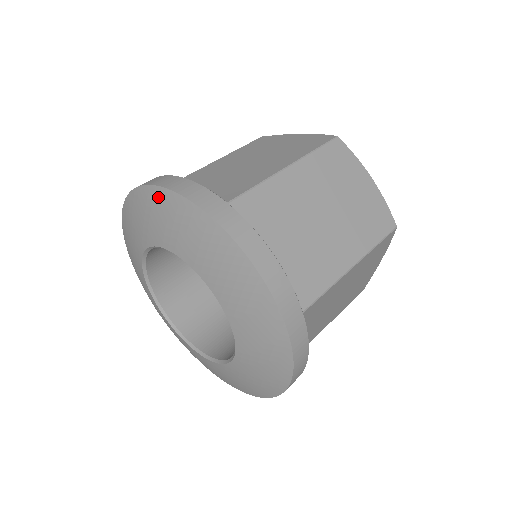
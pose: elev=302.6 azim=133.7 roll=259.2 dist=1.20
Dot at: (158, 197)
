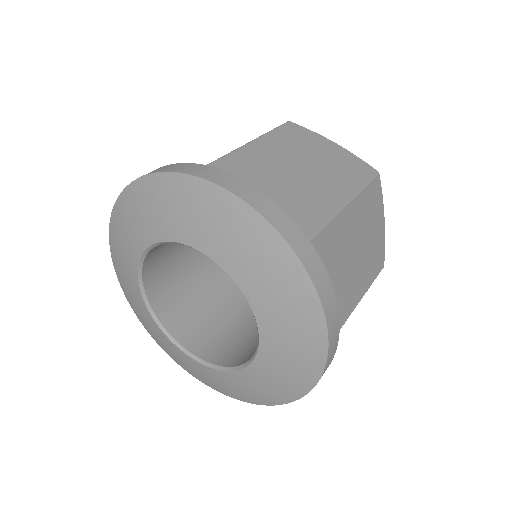
Dot at: (131, 196)
